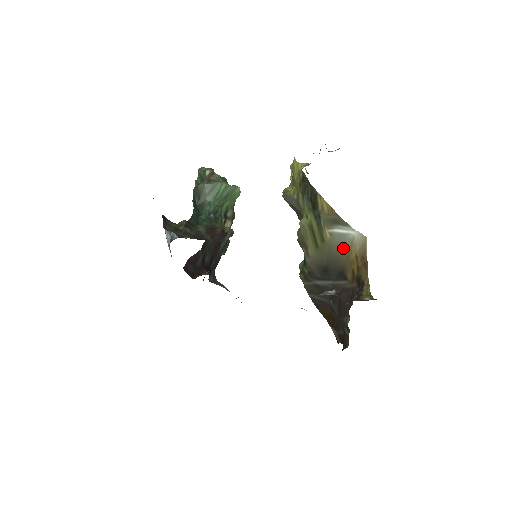
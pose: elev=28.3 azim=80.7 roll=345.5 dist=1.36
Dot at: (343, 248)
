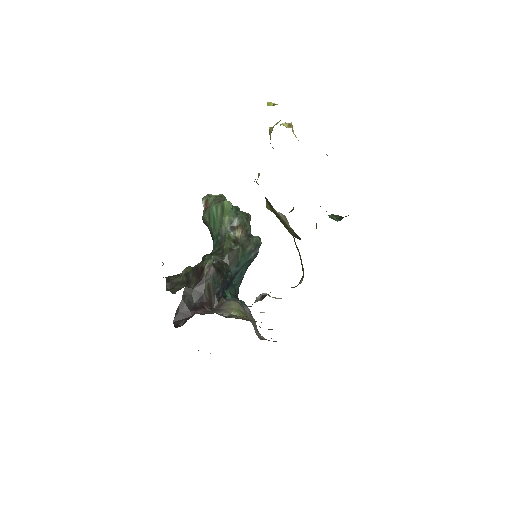
Dot at: occluded
